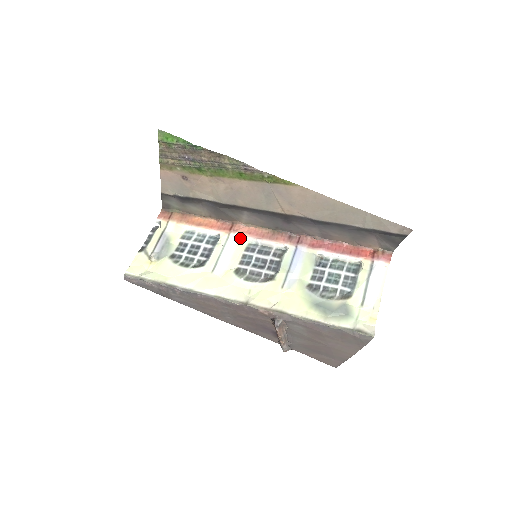
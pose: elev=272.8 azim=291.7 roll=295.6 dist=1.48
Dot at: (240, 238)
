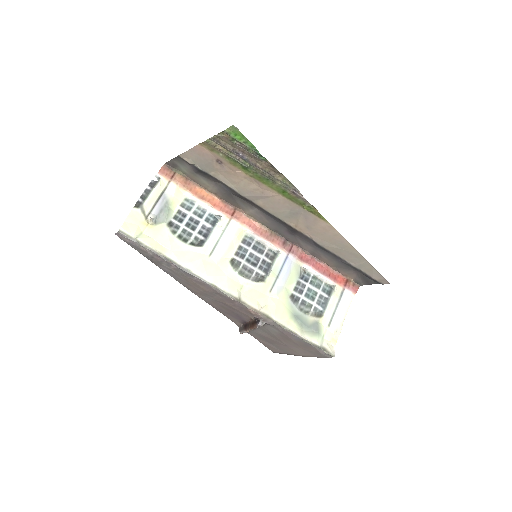
Dot at: (239, 227)
